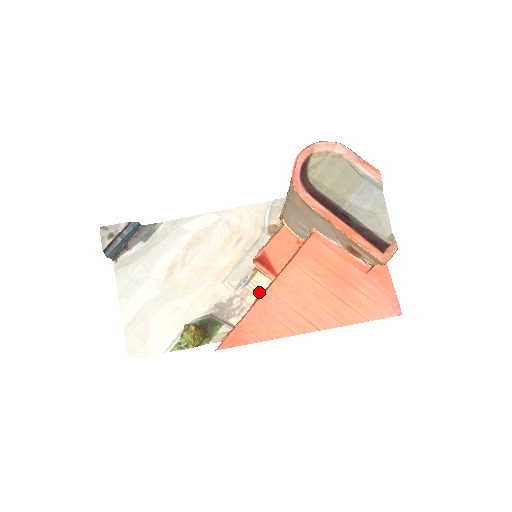
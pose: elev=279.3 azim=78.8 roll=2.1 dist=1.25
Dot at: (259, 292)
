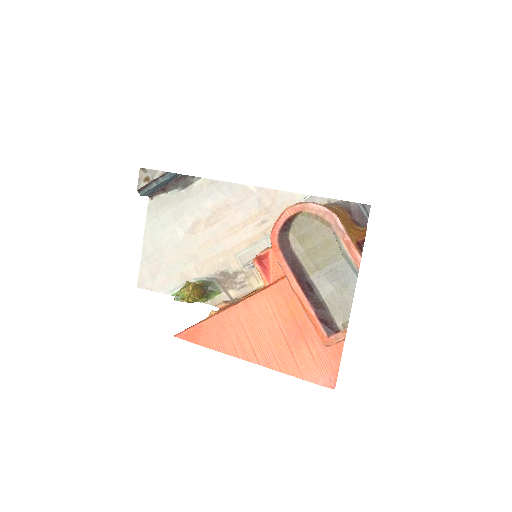
Dot at: occluded
